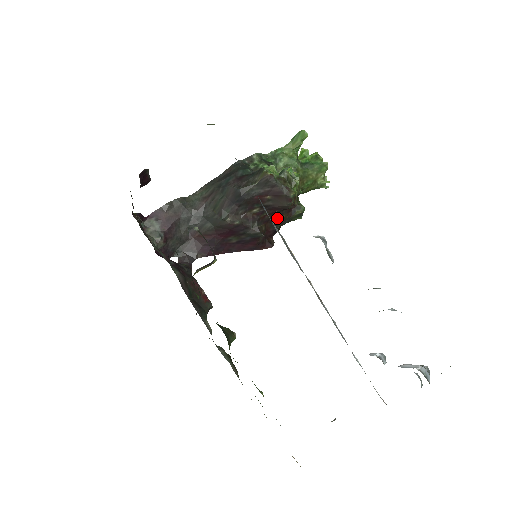
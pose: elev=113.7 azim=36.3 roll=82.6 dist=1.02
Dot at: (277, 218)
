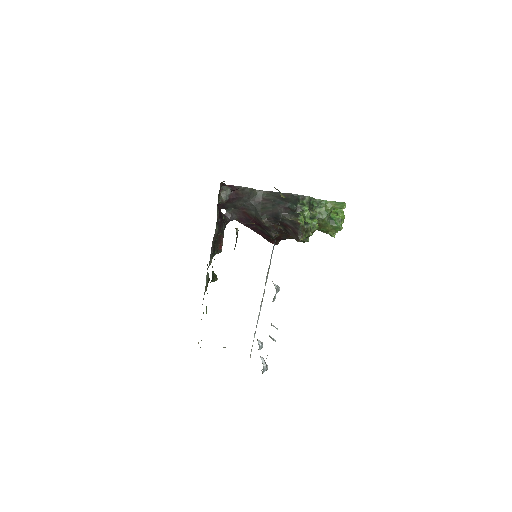
Dot at: occluded
